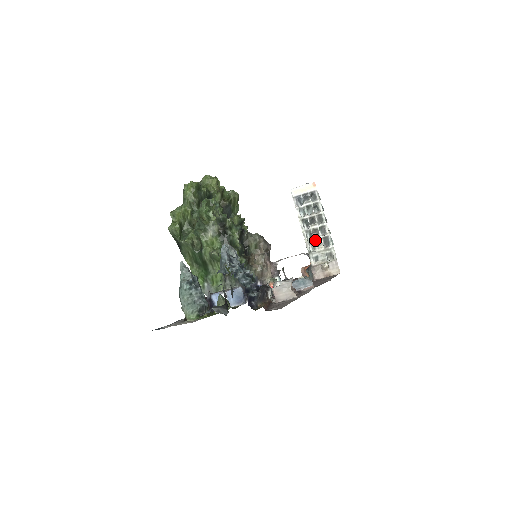
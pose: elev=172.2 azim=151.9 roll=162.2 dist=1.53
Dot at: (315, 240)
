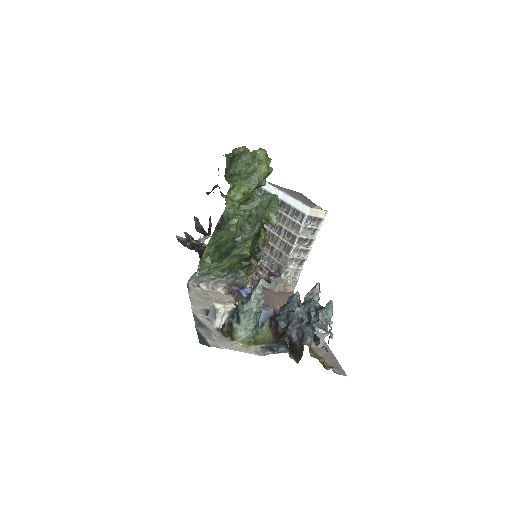
Dot at: (296, 259)
